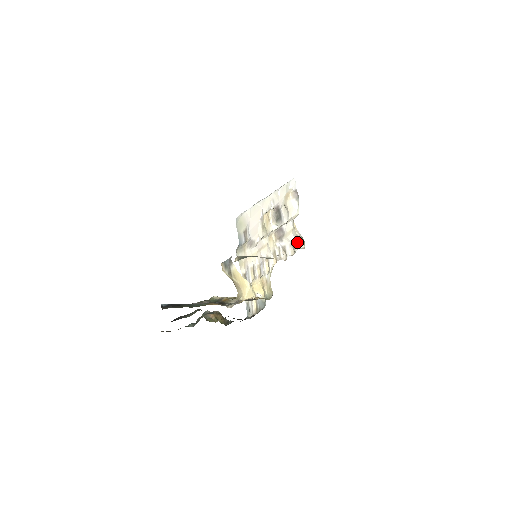
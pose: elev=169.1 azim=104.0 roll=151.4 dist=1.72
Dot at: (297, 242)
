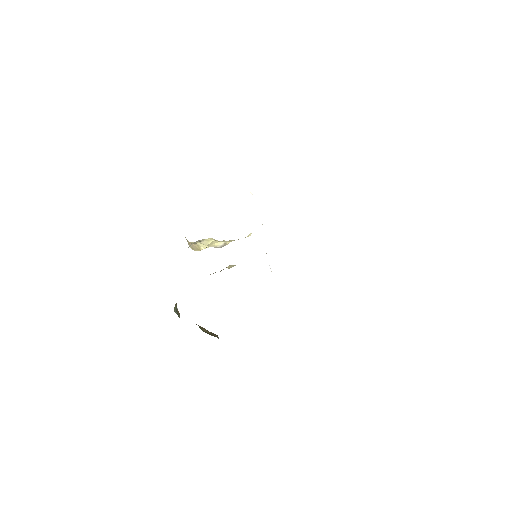
Dot at: occluded
